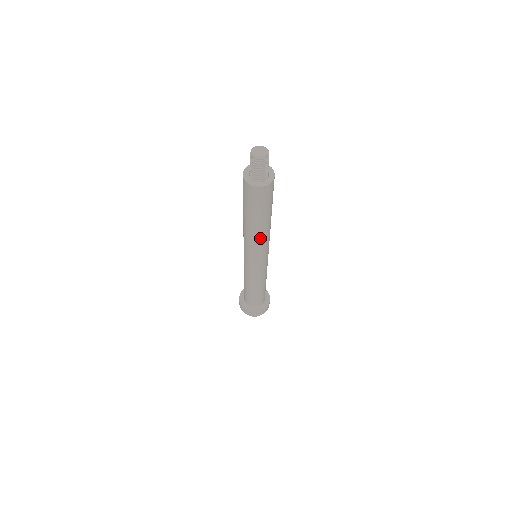
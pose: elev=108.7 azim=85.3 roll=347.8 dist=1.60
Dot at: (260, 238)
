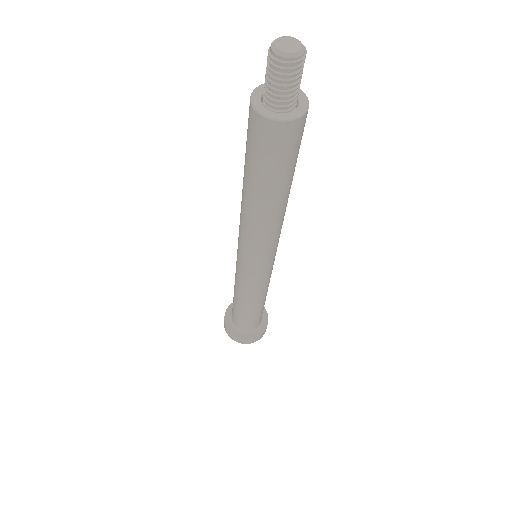
Dot at: (266, 225)
